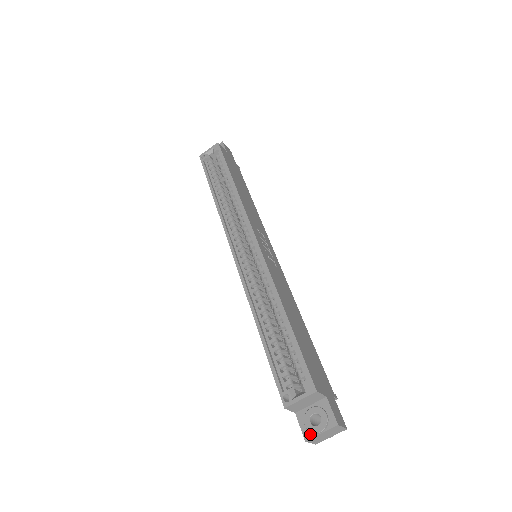
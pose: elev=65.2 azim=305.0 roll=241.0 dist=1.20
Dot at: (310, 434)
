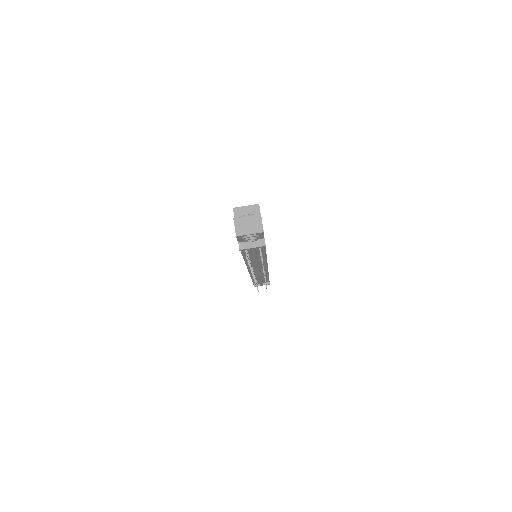
Dot at: (239, 218)
